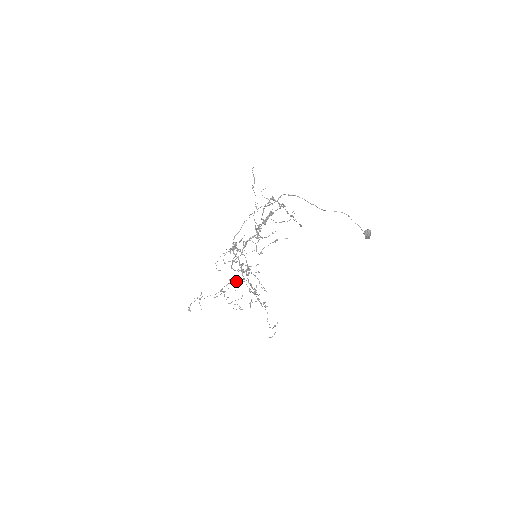
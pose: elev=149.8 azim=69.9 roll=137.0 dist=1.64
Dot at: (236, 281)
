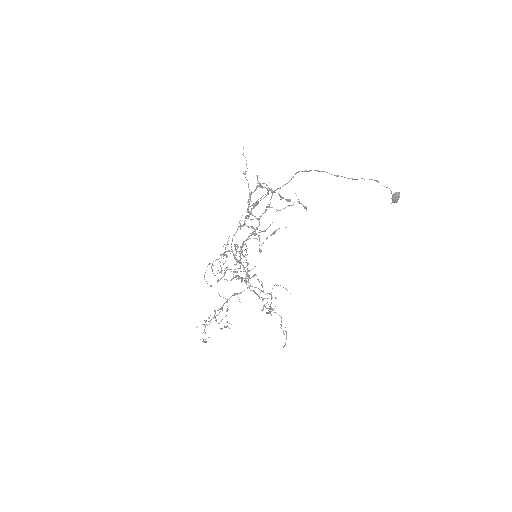
Dot at: occluded
